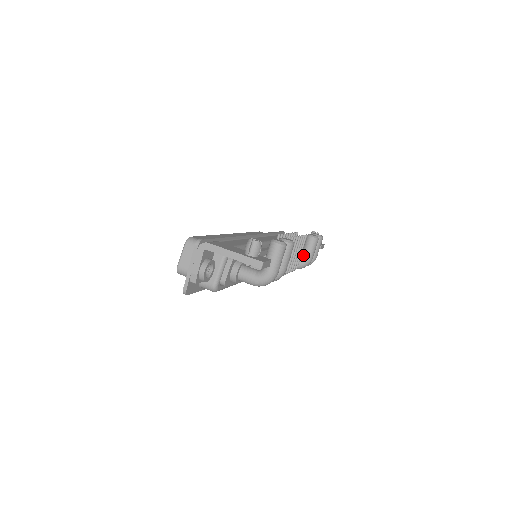
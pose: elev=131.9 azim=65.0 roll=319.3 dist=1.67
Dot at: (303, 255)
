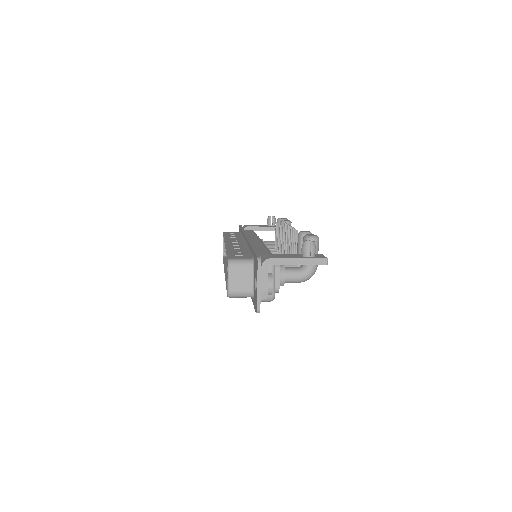
Dot at: occluded
